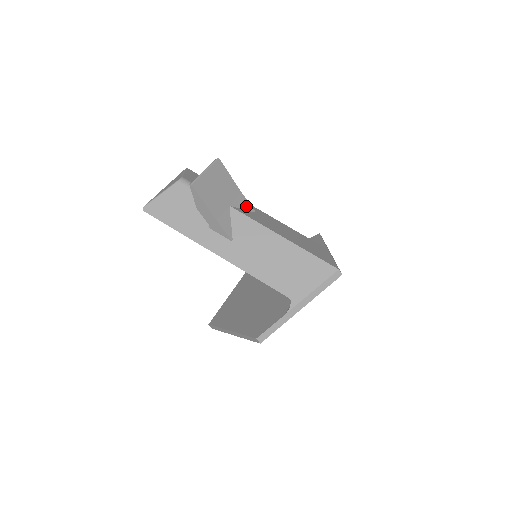
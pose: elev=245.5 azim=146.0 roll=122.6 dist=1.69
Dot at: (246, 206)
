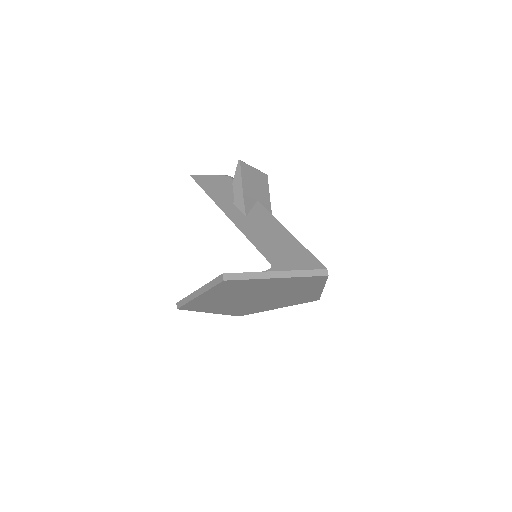
Dot at: occluded
